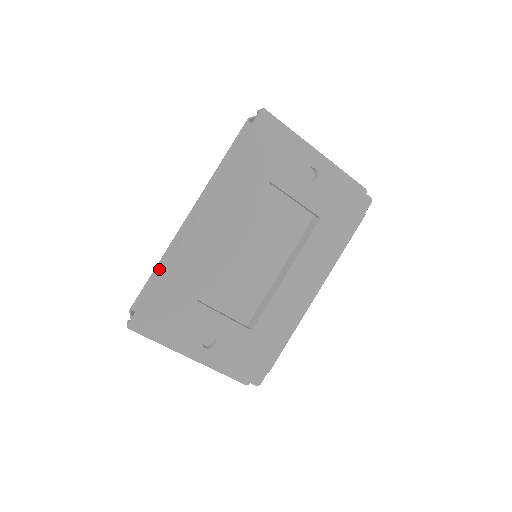
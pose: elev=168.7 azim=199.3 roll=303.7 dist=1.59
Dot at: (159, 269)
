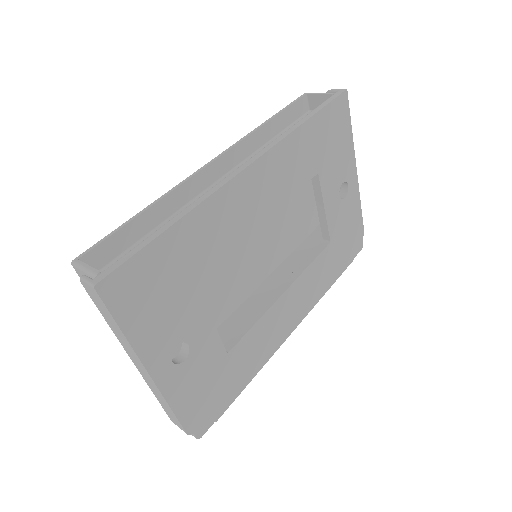
Dot at: (146, 215)
